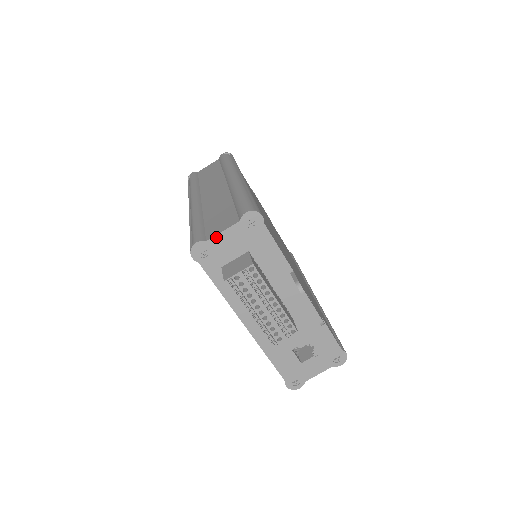
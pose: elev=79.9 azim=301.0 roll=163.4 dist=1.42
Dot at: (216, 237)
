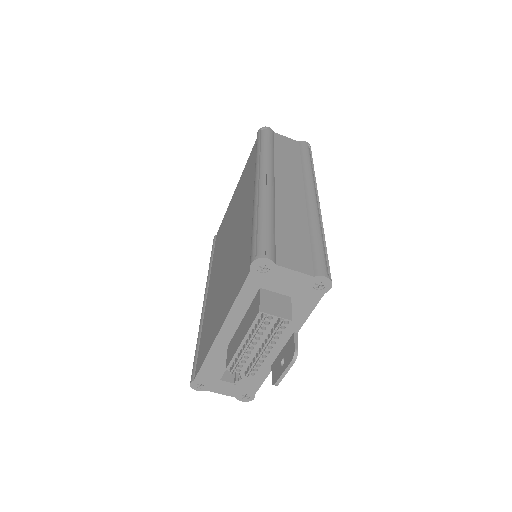
Dot at: (285, 269)
